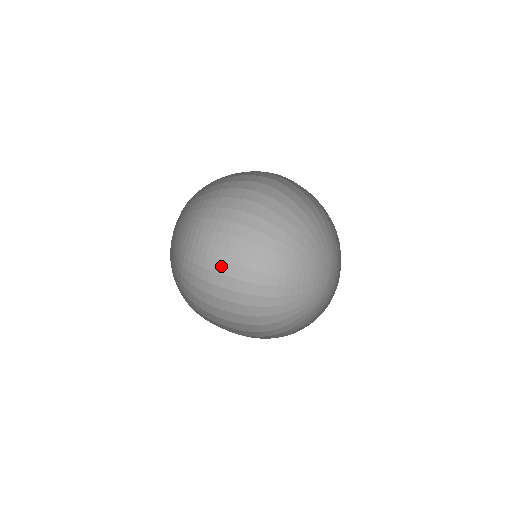
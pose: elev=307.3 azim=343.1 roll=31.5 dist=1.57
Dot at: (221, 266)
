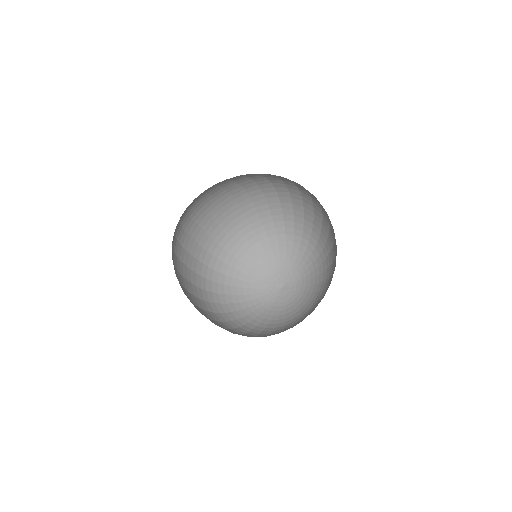
Dot at: (187, 241)
